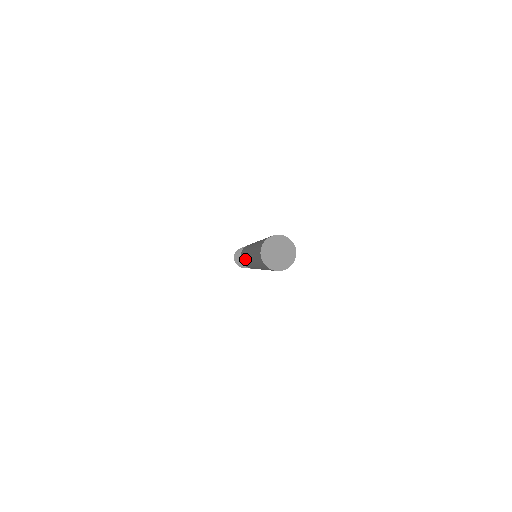
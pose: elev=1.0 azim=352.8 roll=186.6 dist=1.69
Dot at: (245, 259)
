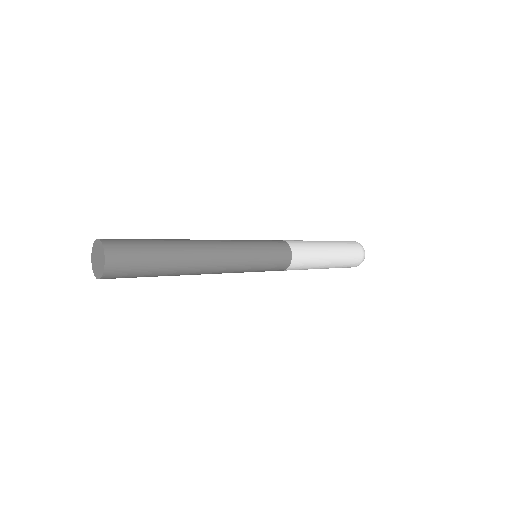
Dot at: occluded
